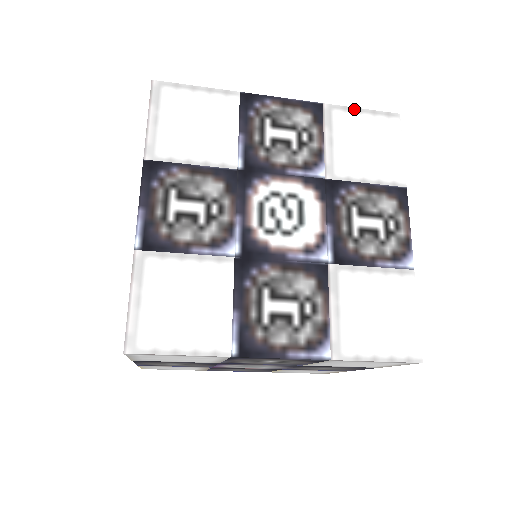
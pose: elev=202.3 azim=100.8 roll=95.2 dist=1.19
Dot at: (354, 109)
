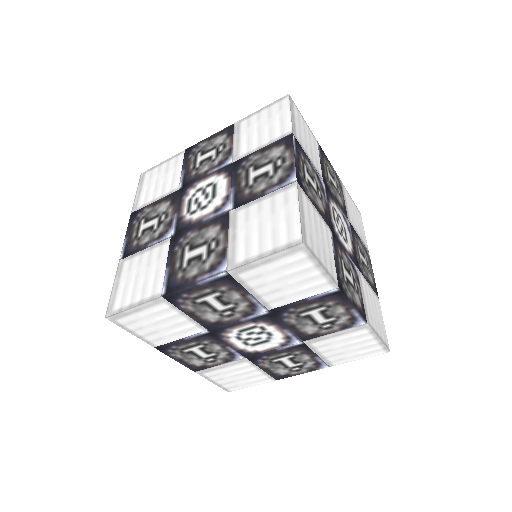
Dot at: (255, 113)
